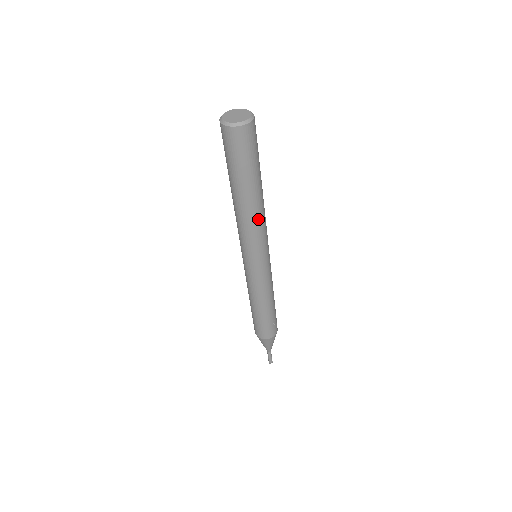
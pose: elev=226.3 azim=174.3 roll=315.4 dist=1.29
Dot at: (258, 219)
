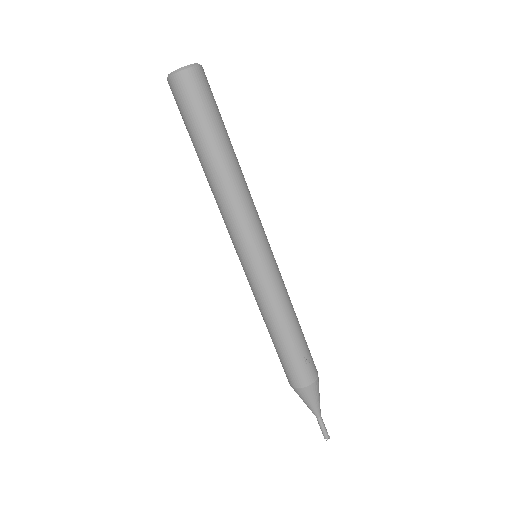
Dot at: (240, 191)
